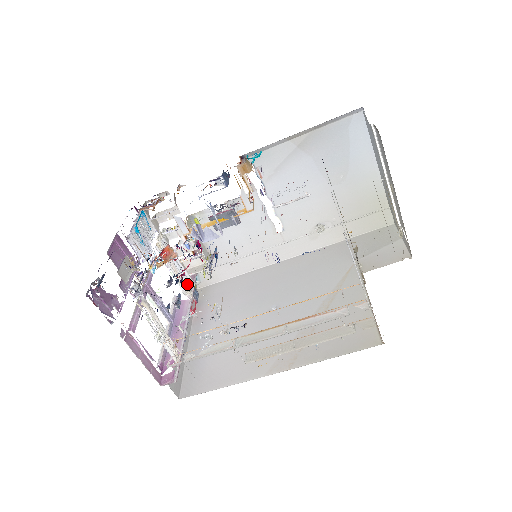
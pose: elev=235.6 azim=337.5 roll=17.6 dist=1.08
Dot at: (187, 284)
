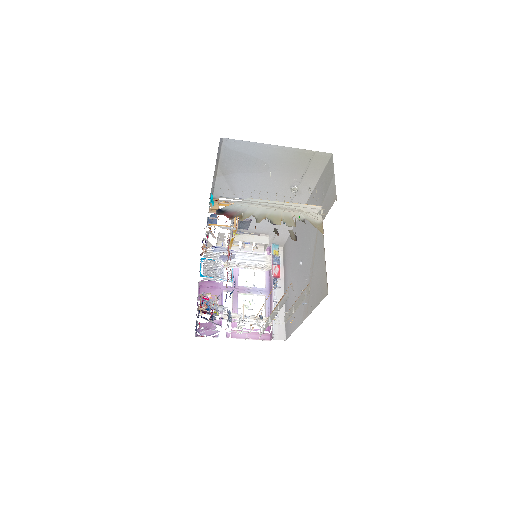
Dot at: (264, 262)
